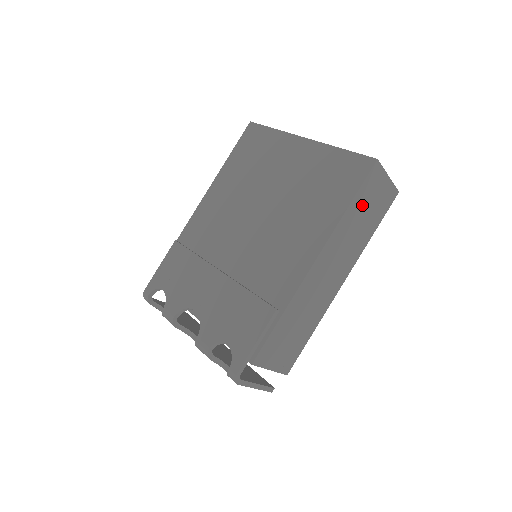
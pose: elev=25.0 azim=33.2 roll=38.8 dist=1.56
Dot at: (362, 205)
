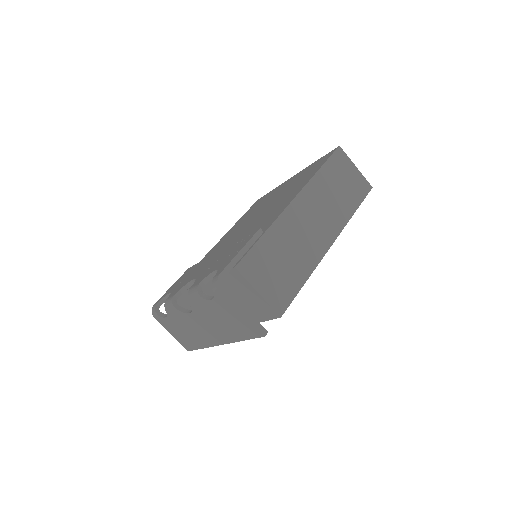
Dot at: (334, 176)
